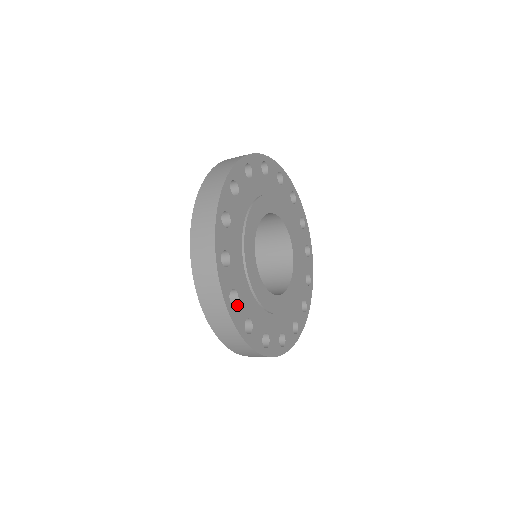
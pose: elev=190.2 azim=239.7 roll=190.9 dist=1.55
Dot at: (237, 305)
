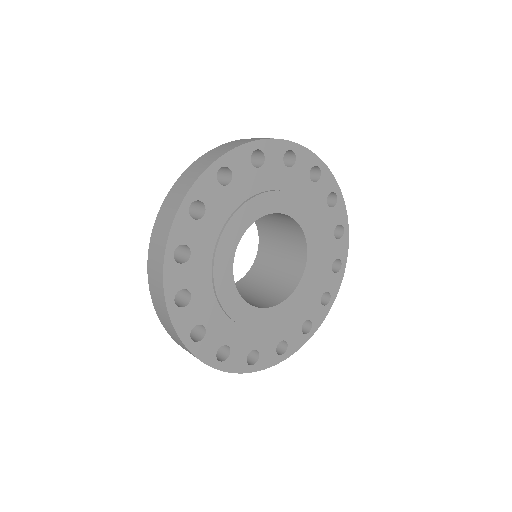
Dot at: (260, 356)
